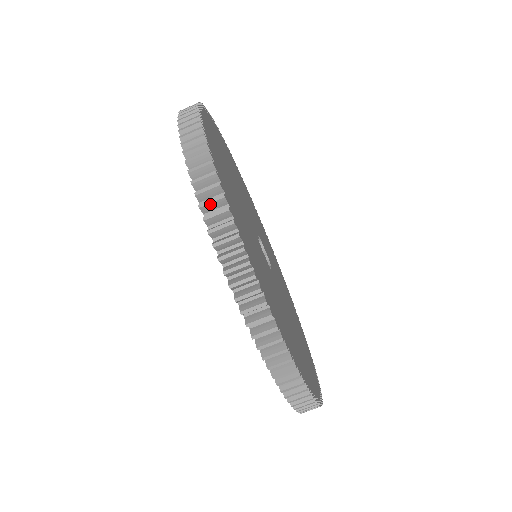
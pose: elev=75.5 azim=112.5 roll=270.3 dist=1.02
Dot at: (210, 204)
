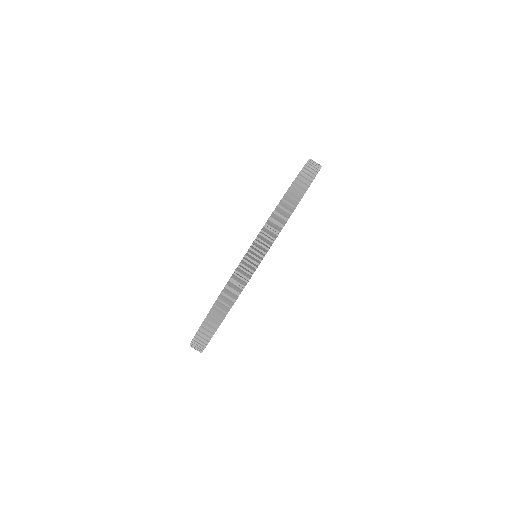
Dot at: (260, 245)
